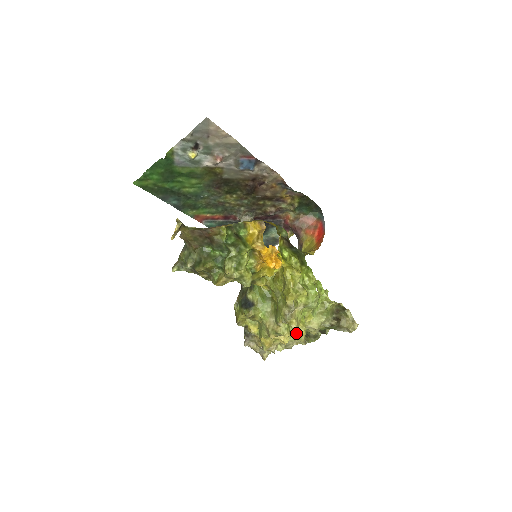
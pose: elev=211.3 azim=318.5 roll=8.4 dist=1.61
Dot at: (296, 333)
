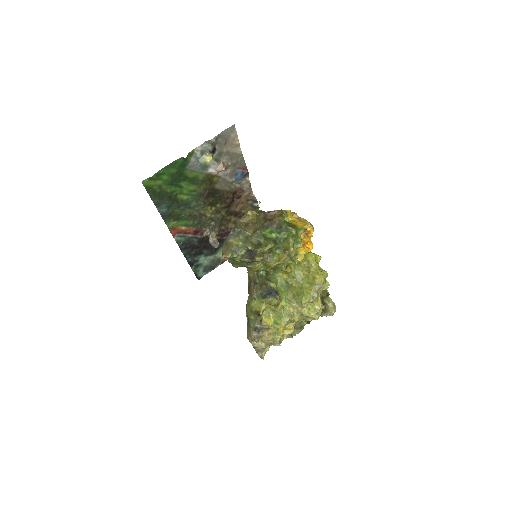
Dot at: (320, 310)
